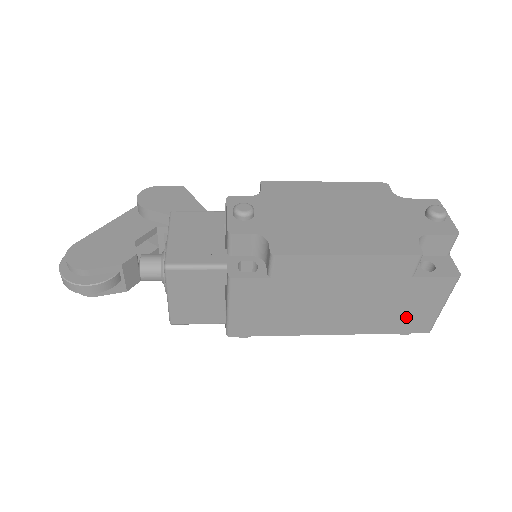
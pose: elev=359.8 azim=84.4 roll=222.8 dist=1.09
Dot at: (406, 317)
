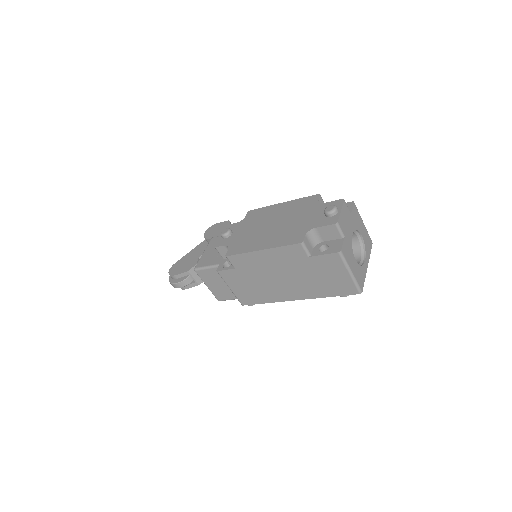
Dot at: (332, 284)
